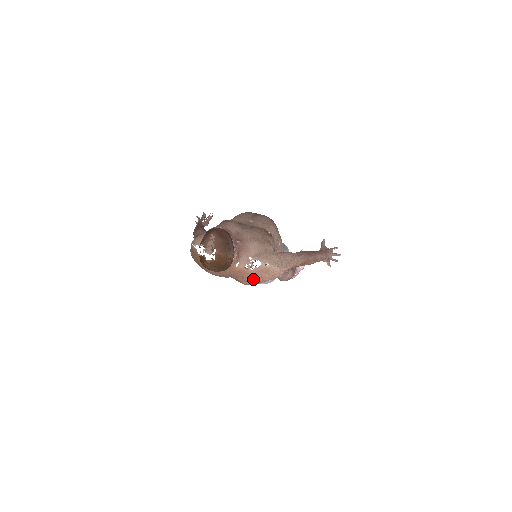
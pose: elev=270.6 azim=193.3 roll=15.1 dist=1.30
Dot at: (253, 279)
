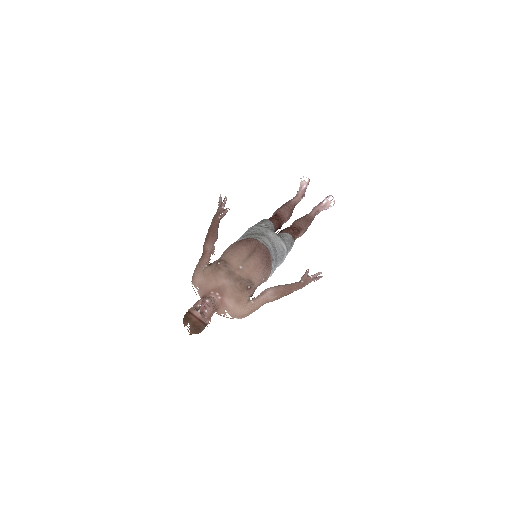
Dot at: occluded
